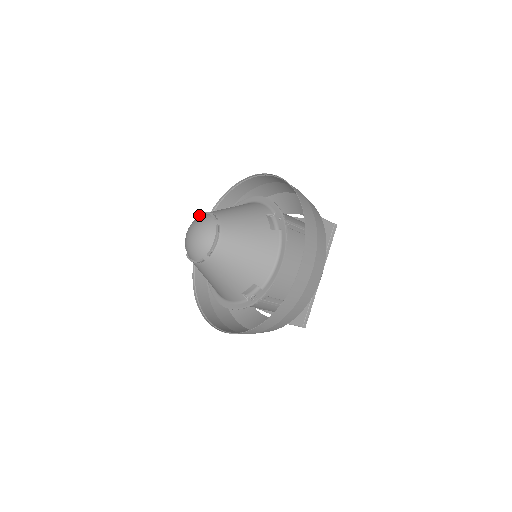
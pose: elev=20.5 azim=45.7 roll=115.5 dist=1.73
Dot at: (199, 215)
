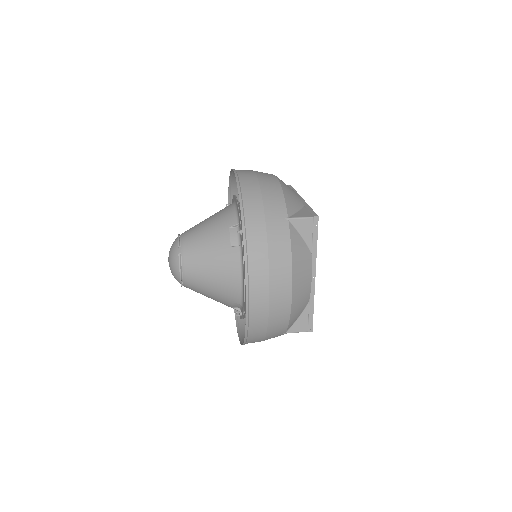
Dot at: occluded
